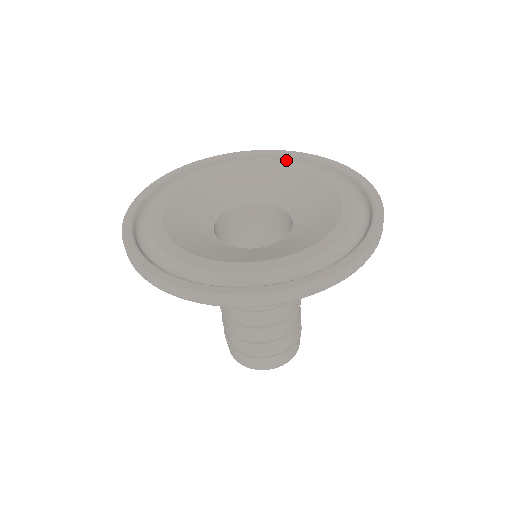
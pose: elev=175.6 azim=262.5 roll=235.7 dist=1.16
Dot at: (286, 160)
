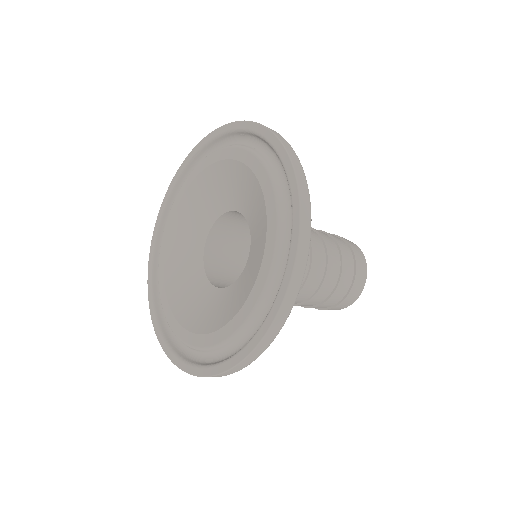
Dot at: (266, 144)
